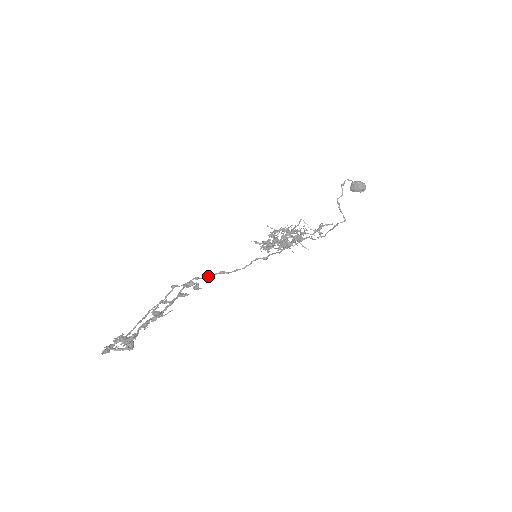
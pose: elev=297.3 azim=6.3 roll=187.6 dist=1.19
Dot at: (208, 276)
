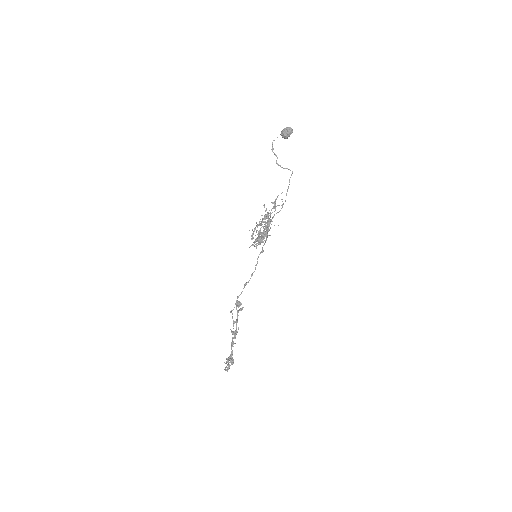
Dot at: (242, 291)
